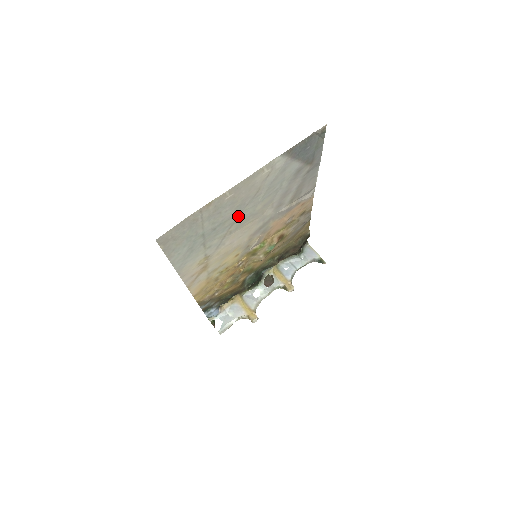
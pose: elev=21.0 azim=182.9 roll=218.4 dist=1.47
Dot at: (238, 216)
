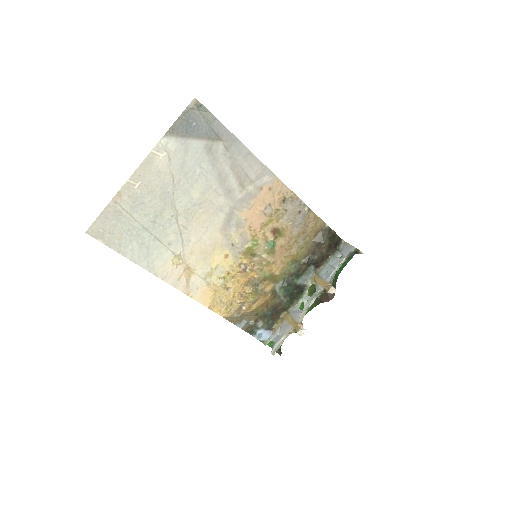
Dot at: (174, 206)
